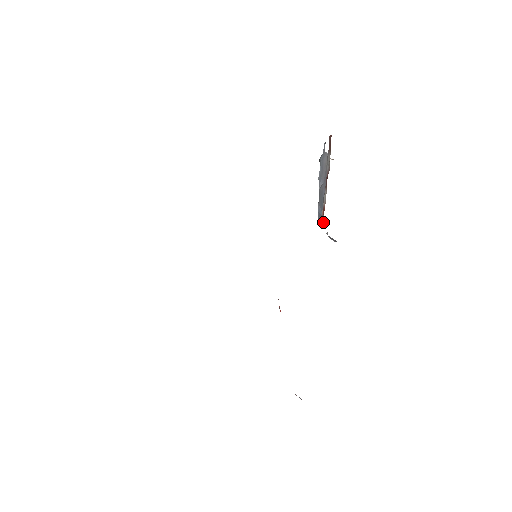
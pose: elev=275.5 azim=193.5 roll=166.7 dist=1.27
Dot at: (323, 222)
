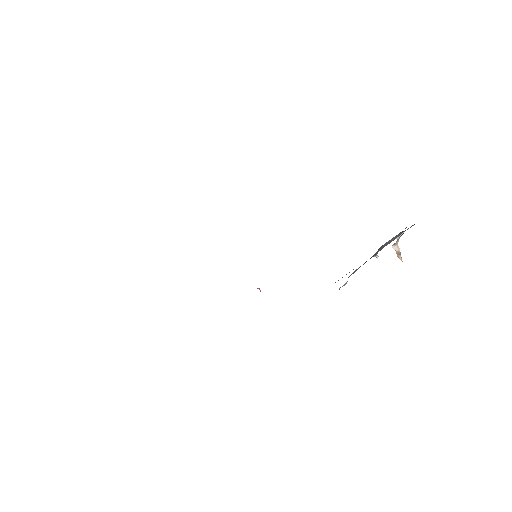
Dot at: occluded
